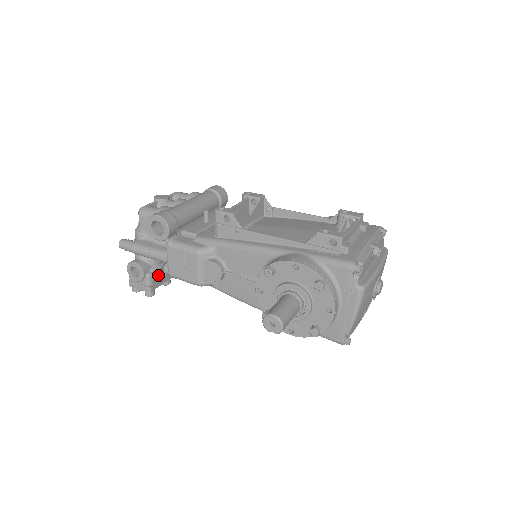
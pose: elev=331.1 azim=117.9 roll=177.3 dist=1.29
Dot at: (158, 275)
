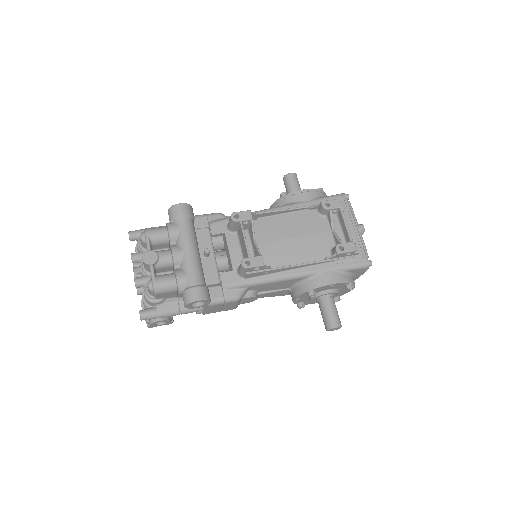
Dot at: occluded
